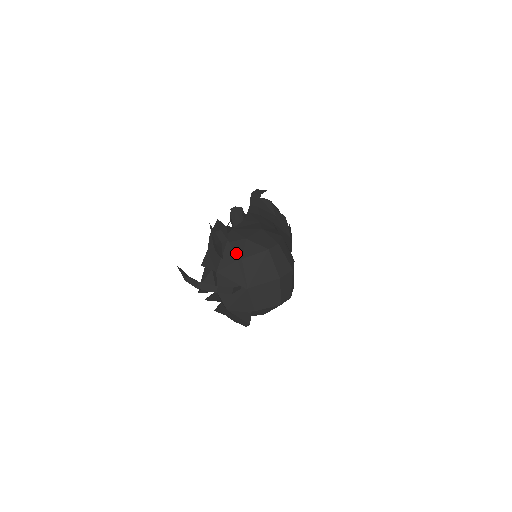
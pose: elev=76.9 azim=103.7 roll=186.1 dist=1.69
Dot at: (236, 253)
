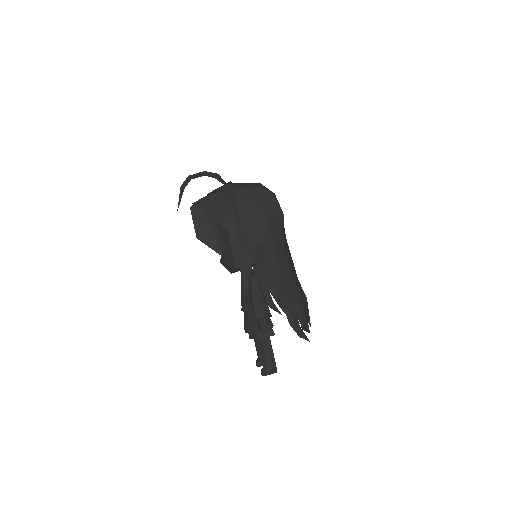
Dot at: occluded
